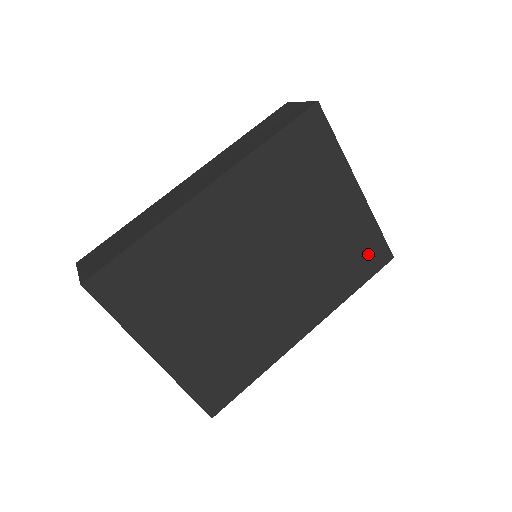
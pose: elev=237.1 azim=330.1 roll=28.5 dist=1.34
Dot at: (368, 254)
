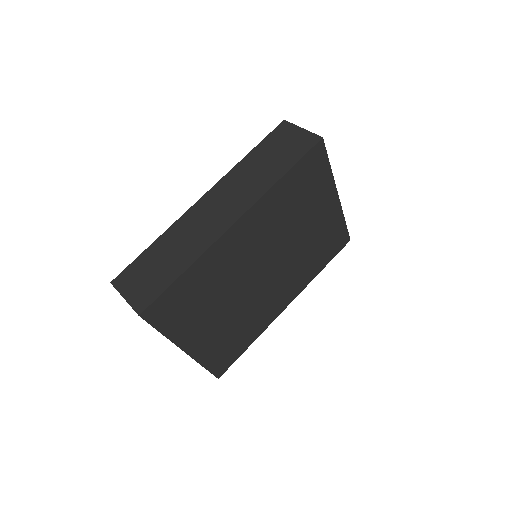
Dot at: (335, 242)
